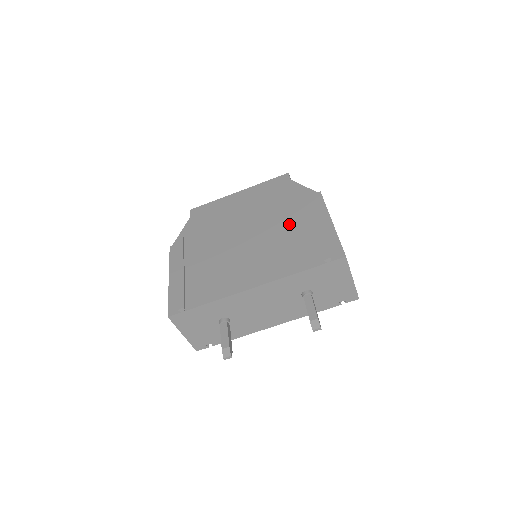
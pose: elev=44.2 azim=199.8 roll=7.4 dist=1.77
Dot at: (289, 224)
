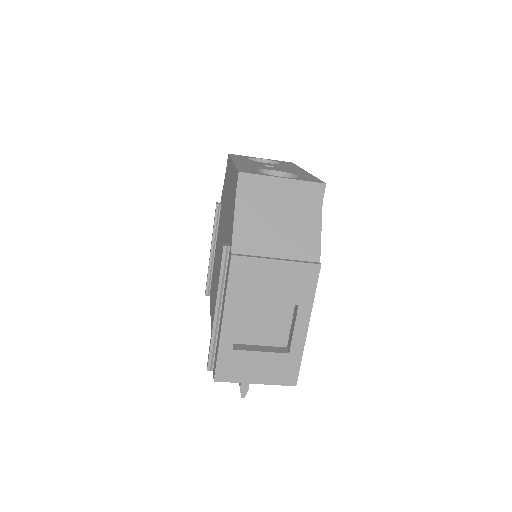
Dot at: occluded
